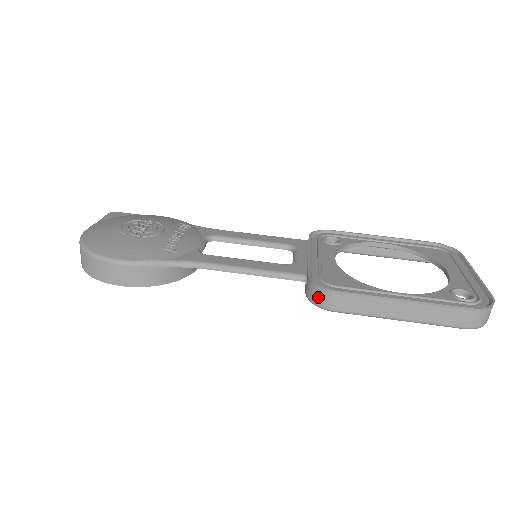
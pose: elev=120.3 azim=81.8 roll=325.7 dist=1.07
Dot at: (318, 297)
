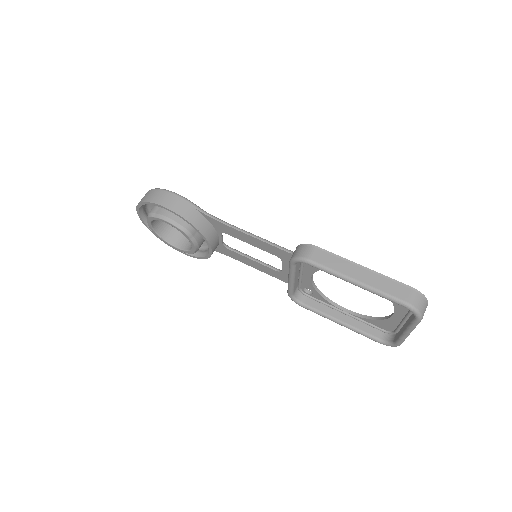
Dot at: (301, 251)
